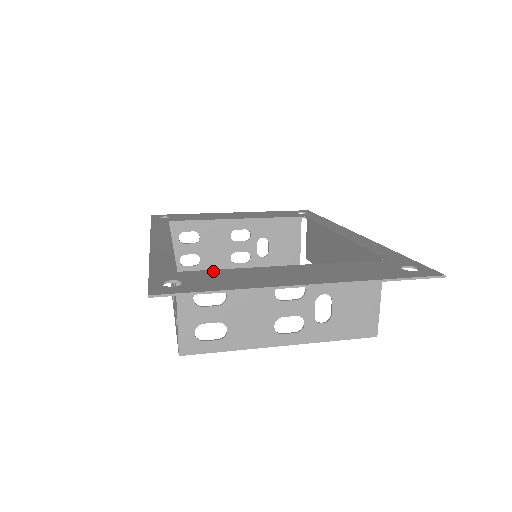
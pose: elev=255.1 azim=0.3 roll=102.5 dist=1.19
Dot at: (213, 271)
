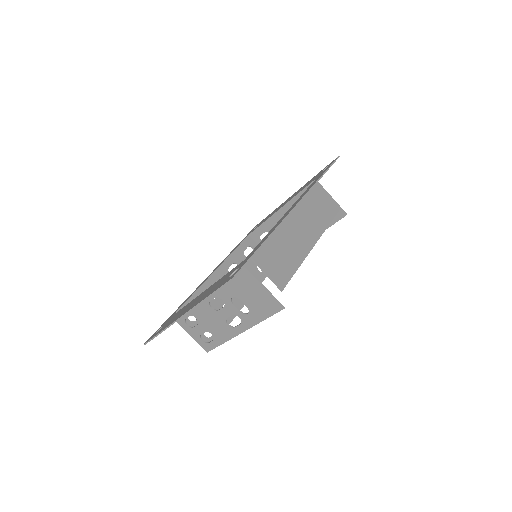
Dot at: (179, 311)
